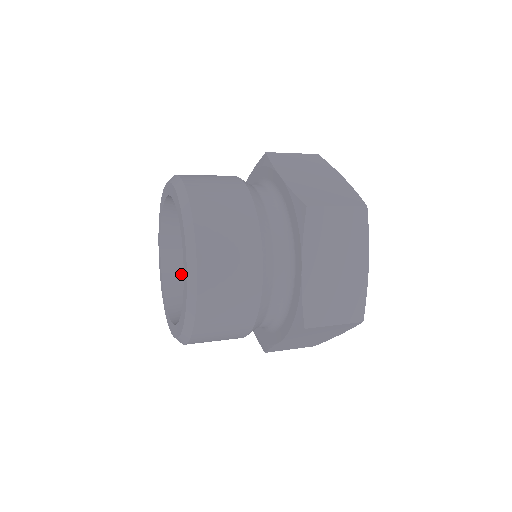
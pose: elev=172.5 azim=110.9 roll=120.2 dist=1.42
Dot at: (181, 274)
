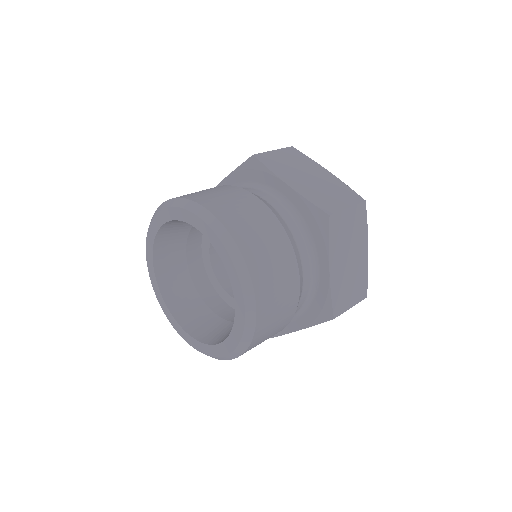
Dot at: (174, 237)
